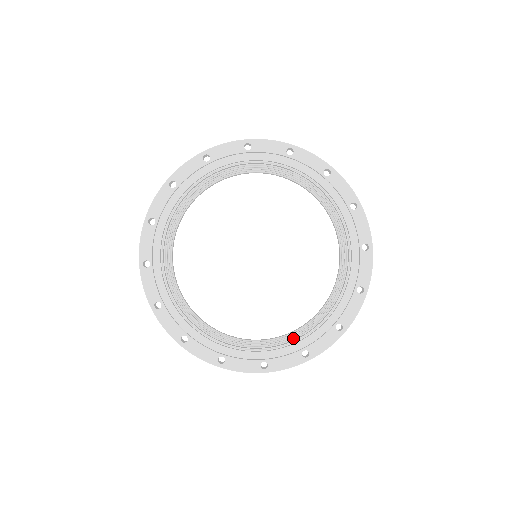
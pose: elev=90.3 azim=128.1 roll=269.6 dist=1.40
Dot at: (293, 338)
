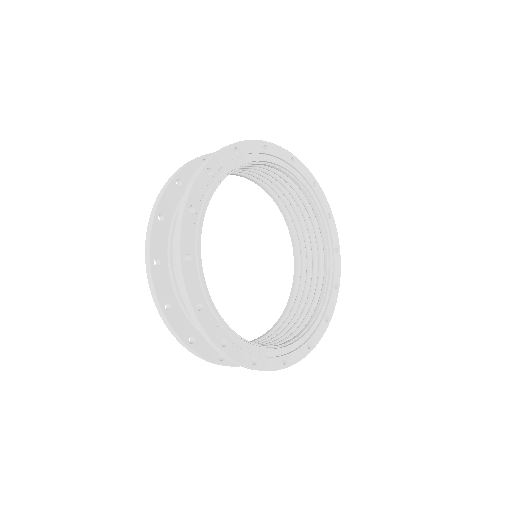
Dot at: (292, 333)
